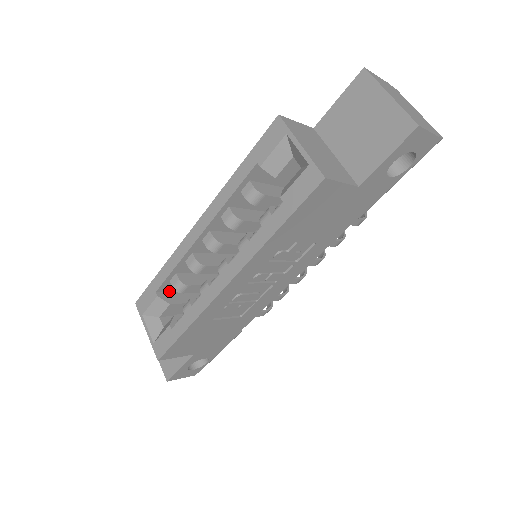
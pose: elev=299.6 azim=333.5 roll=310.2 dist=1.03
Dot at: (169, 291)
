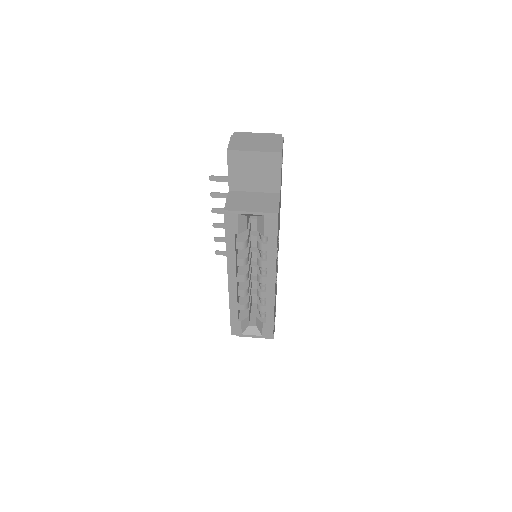
Dot at: (239, 313)
